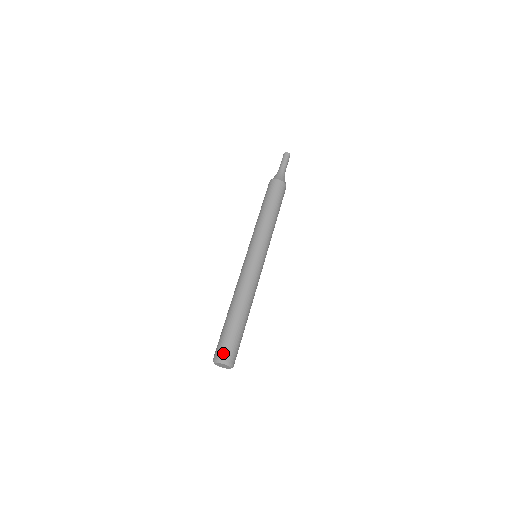
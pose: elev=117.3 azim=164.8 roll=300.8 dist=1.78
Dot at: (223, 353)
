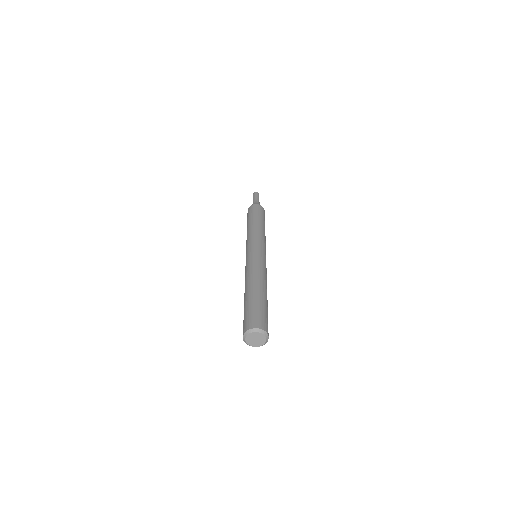
Dot at: (244, 327)
